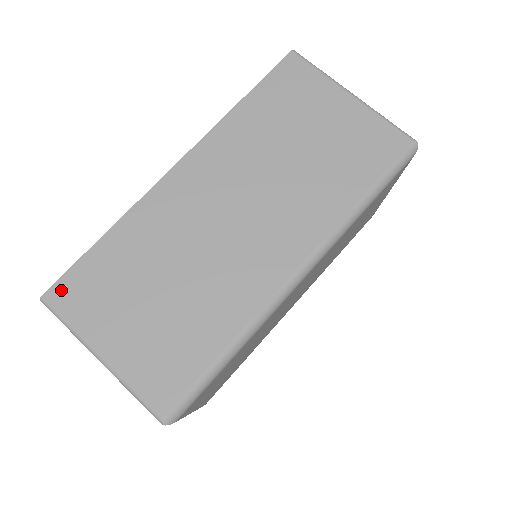
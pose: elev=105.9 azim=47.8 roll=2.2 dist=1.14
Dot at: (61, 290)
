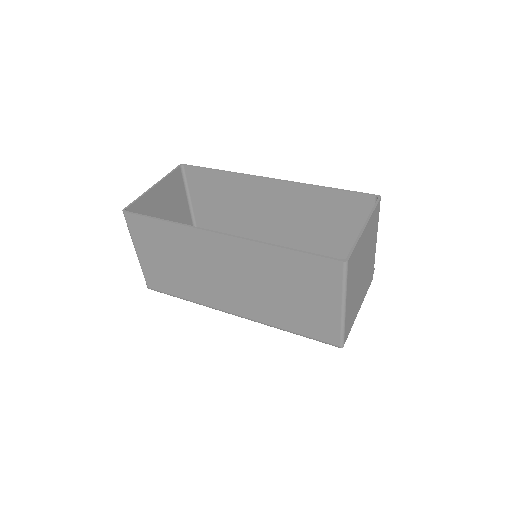
Dot at: (133, 219)
